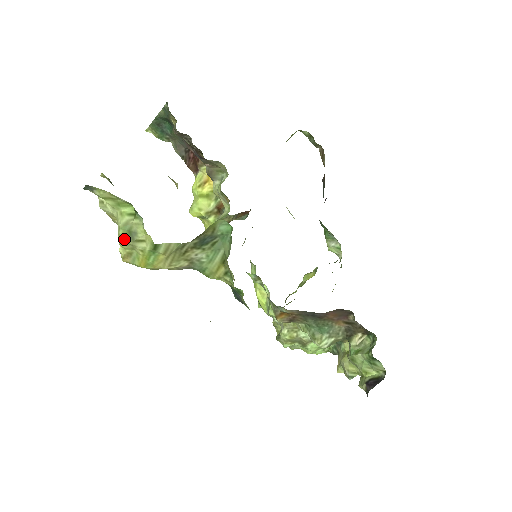
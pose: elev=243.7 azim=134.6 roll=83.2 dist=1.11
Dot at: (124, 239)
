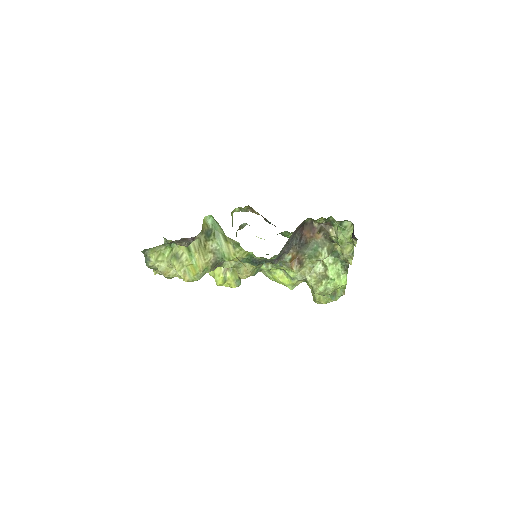
Dot at: (176, 263)
